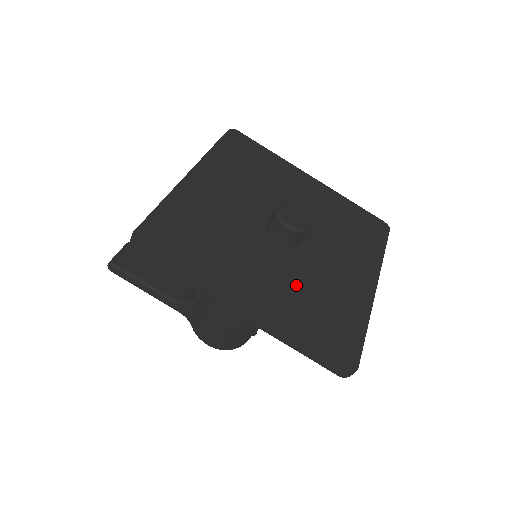
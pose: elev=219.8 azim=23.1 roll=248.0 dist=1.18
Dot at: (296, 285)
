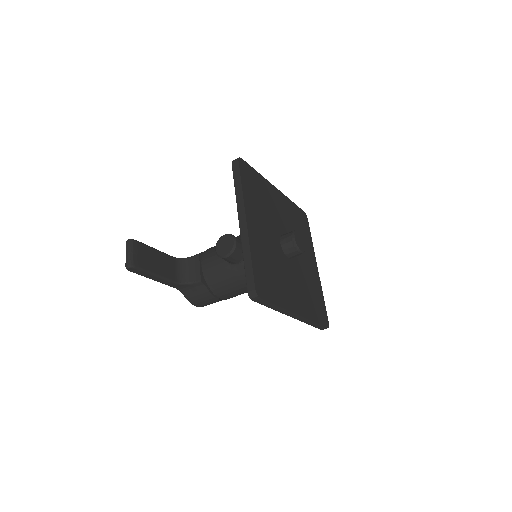
Dot at: (303, 286)
